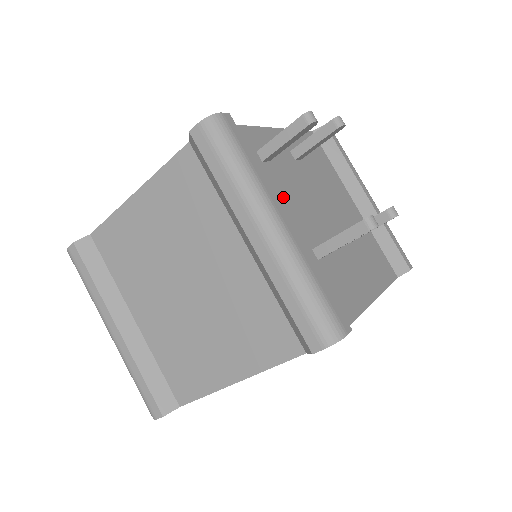
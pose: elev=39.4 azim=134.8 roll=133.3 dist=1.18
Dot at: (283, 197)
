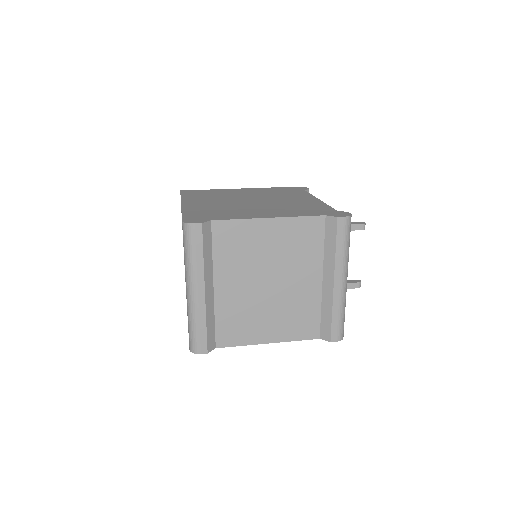
Dot at: occluded
